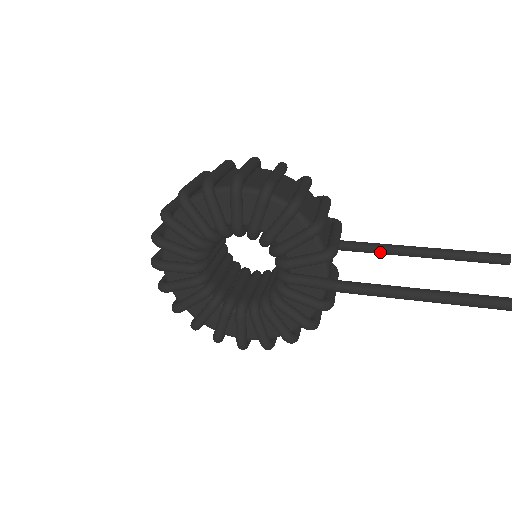
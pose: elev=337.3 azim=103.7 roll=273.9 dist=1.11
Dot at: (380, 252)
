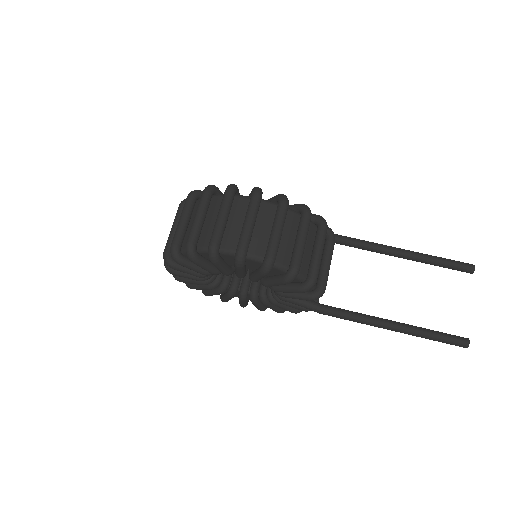
Dot at: occluded
